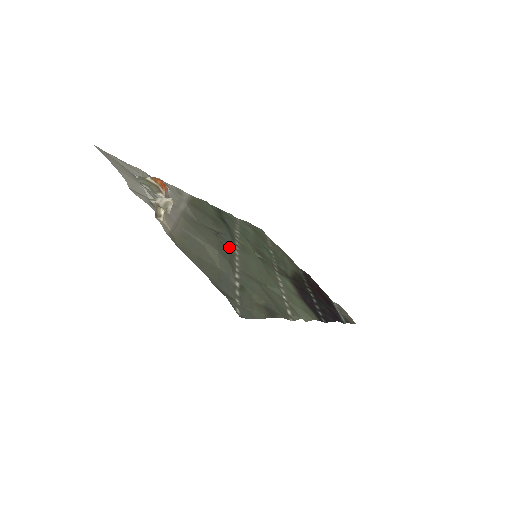
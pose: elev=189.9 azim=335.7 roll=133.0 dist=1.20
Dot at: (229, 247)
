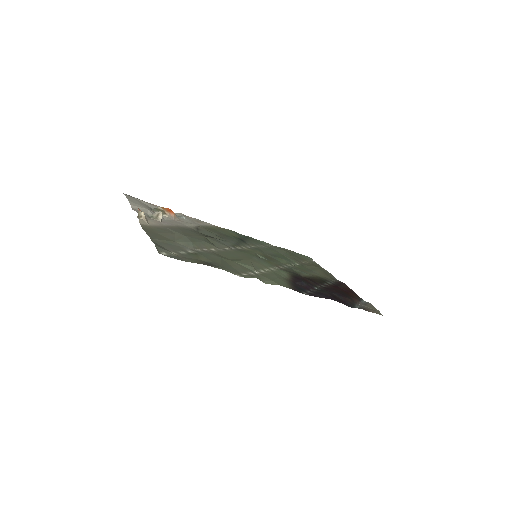
Dot at: (218, 244)
